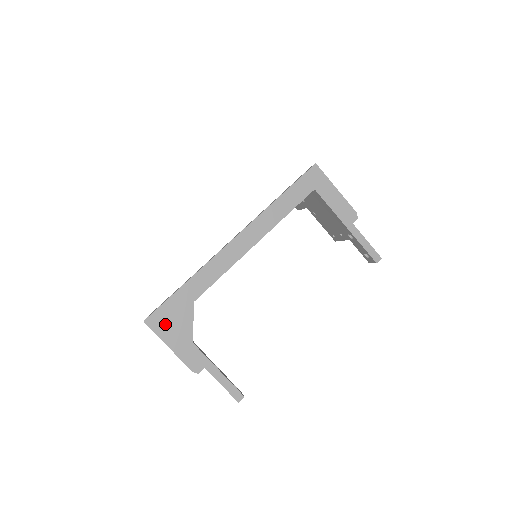
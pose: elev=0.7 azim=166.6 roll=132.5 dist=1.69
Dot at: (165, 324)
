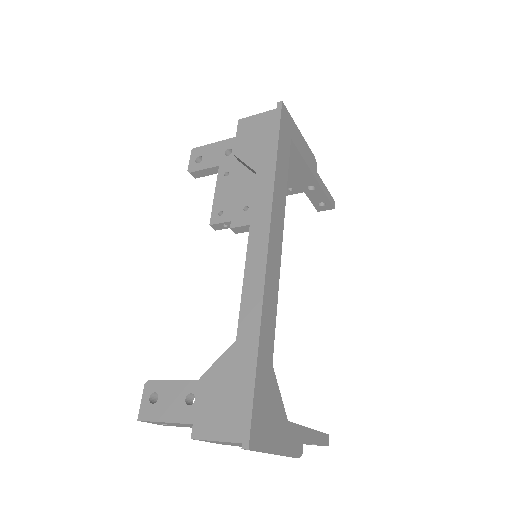
Dot at: (264, 427)
